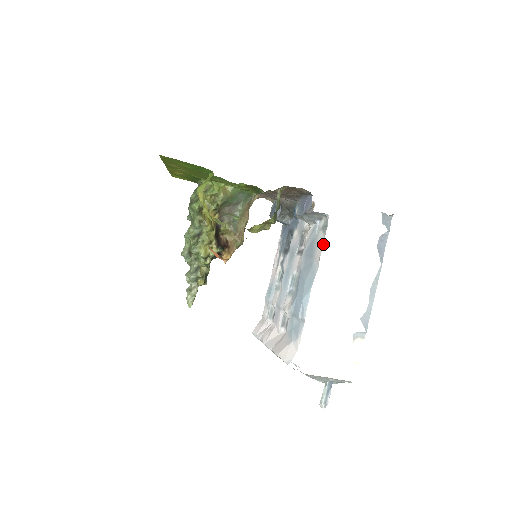
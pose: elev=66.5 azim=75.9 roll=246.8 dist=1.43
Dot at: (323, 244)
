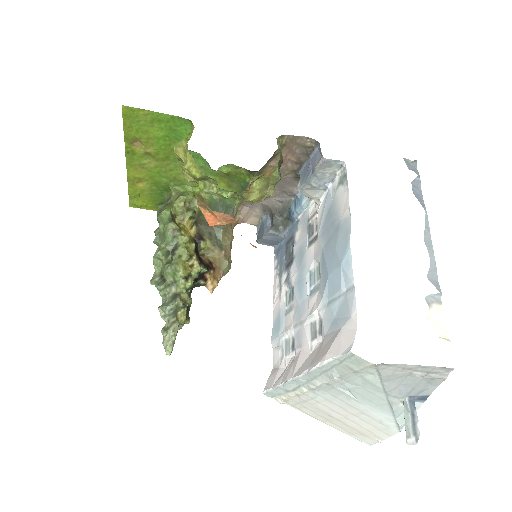
Dot at: (348, 192)
